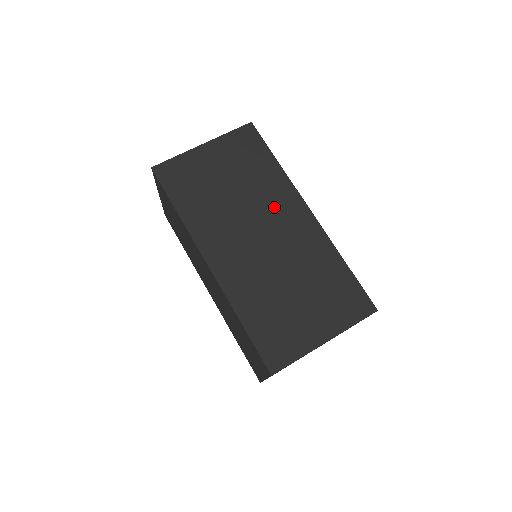
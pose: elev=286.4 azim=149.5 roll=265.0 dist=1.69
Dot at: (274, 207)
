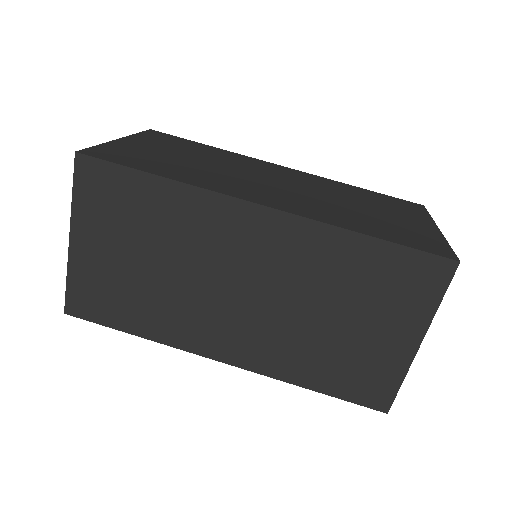
Dot at: (218, 243)
